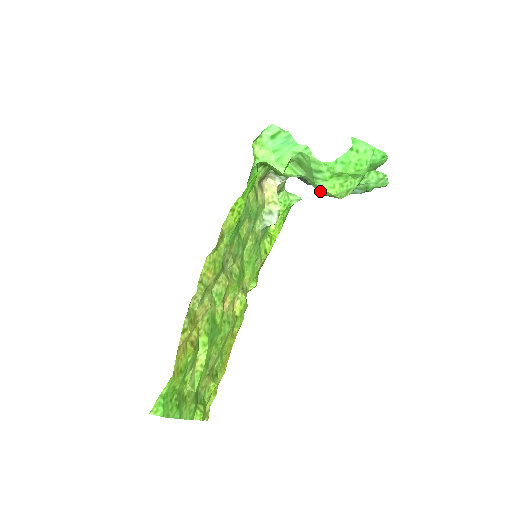
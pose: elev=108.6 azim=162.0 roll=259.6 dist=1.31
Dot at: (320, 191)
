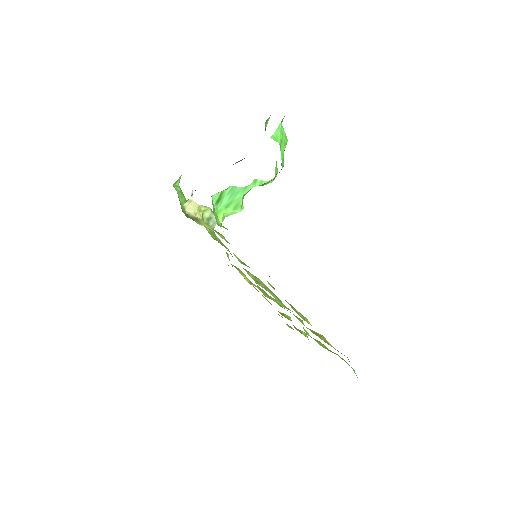
Dot at: occluded
